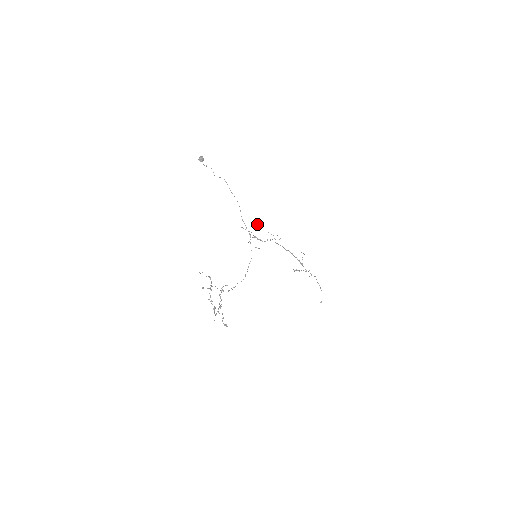
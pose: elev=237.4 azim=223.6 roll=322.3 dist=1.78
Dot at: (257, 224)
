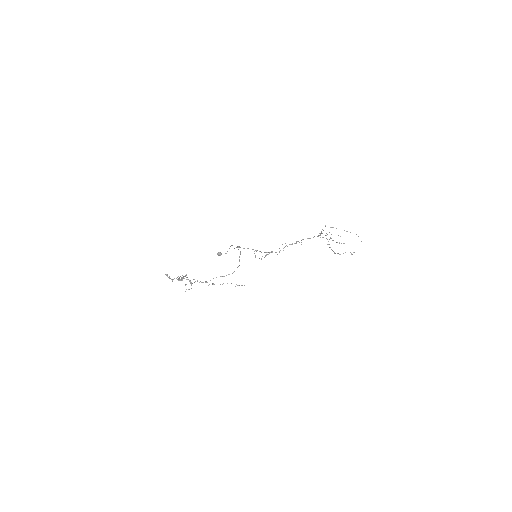
Dot at: occluded
